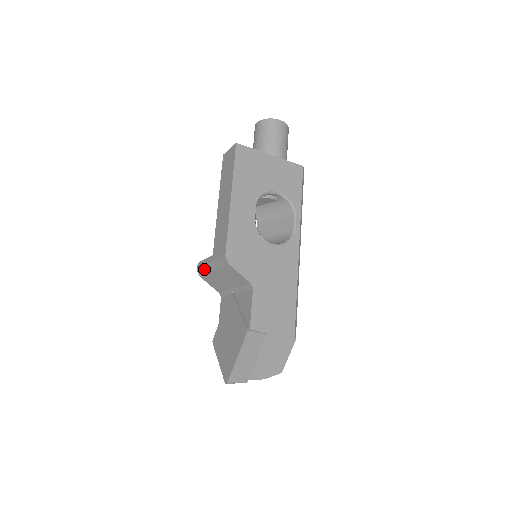
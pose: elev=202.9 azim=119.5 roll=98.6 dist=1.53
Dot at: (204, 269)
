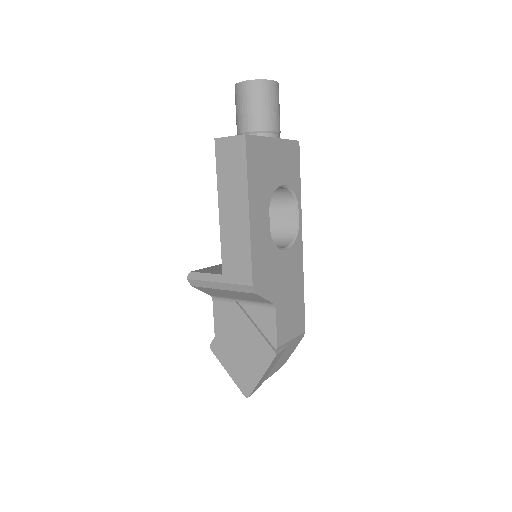
Dot at: (204, 284)
